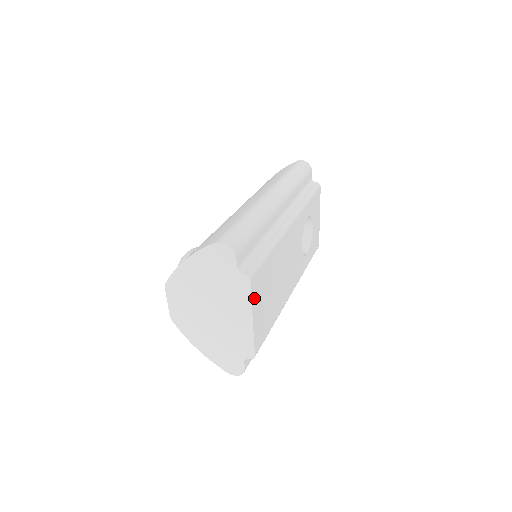
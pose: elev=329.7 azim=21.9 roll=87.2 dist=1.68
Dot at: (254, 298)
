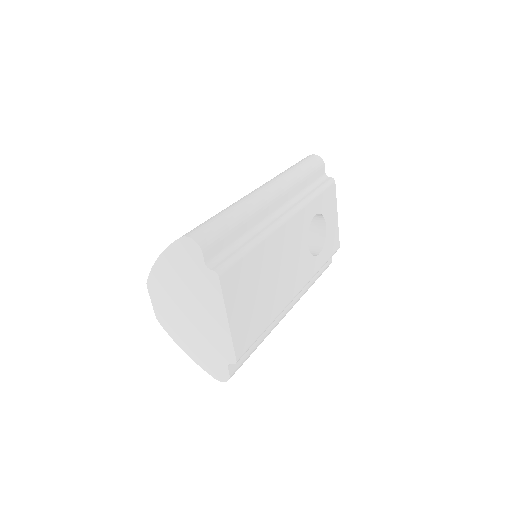
Dot at: (228, 297)
